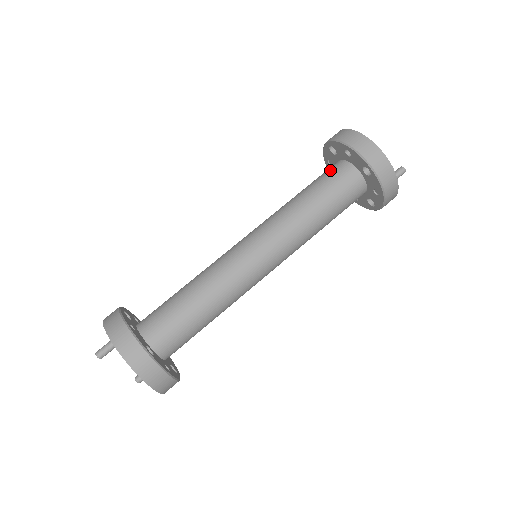
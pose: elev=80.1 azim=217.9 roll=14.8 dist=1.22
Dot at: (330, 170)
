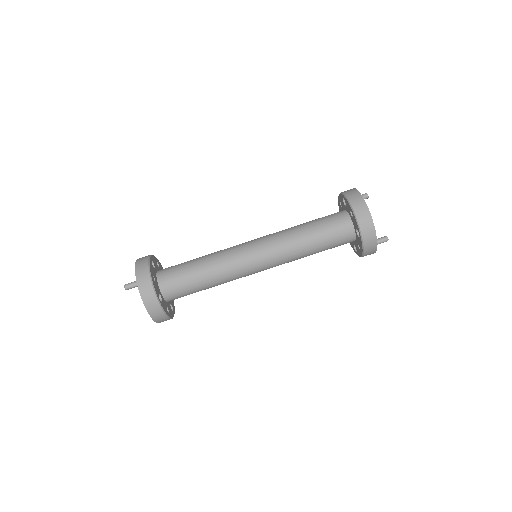
Dot at: (335, 217)
